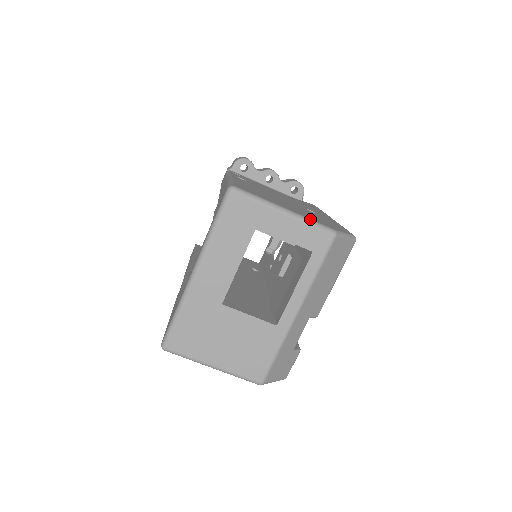
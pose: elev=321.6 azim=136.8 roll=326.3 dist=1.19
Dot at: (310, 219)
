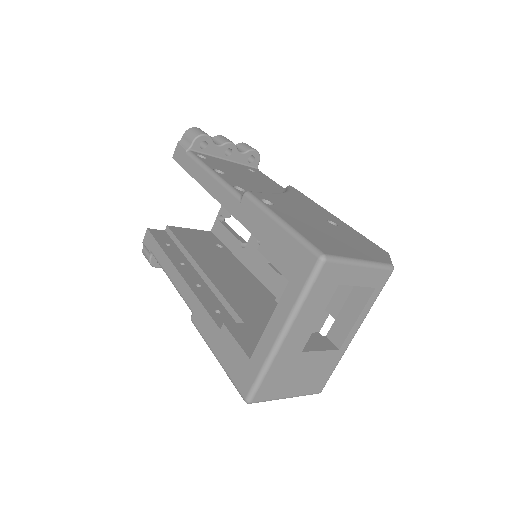
Dot at: (377, 262)
